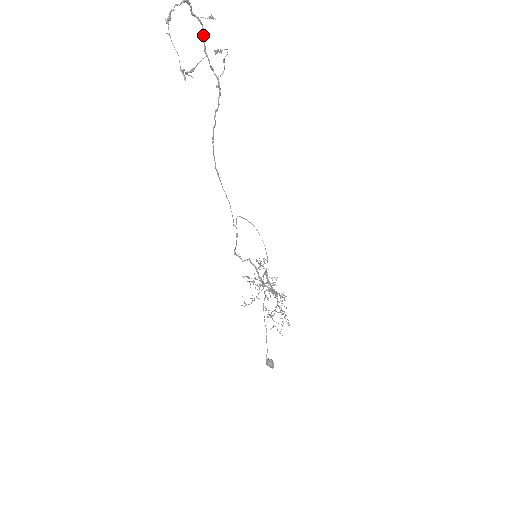
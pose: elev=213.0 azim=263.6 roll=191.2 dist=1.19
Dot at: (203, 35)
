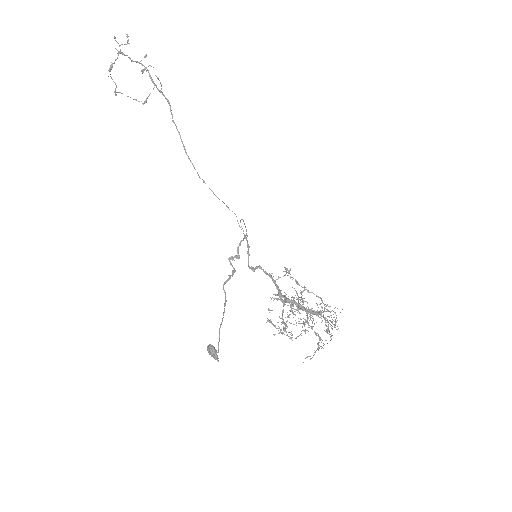
Dot at: (149, 73)
